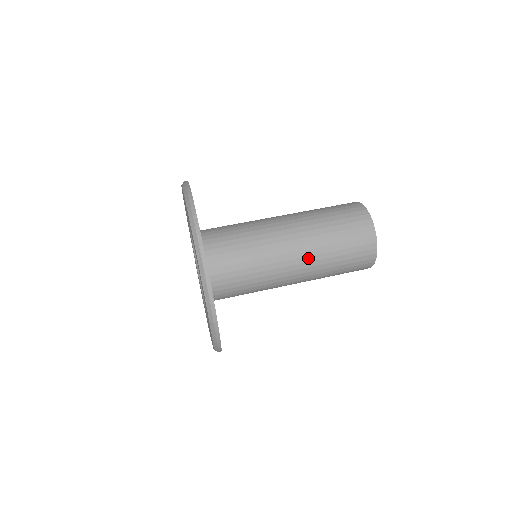
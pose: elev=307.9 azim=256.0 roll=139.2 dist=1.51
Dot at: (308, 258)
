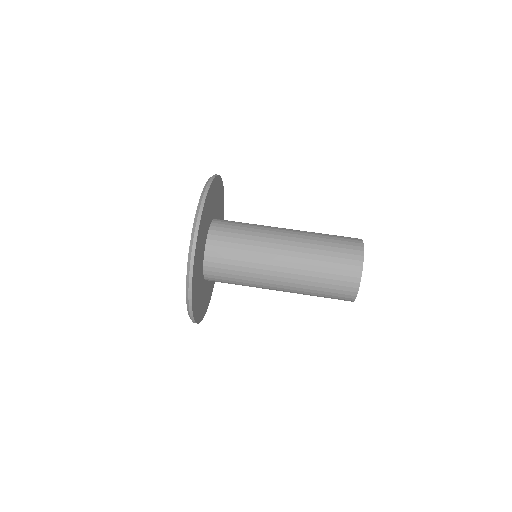
Dot at: (292, 280)
